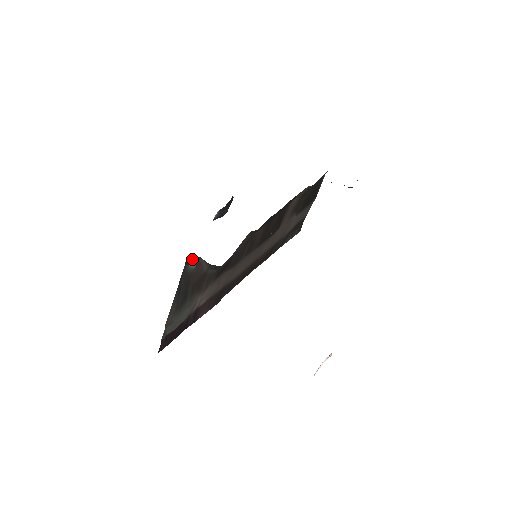
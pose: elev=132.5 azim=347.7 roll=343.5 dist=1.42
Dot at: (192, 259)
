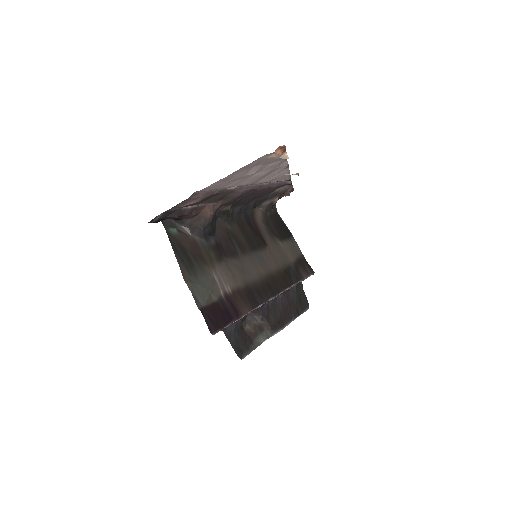
Dot at: (167, 222)
